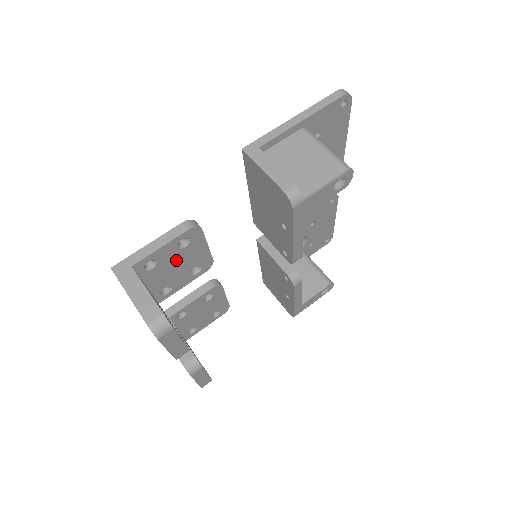
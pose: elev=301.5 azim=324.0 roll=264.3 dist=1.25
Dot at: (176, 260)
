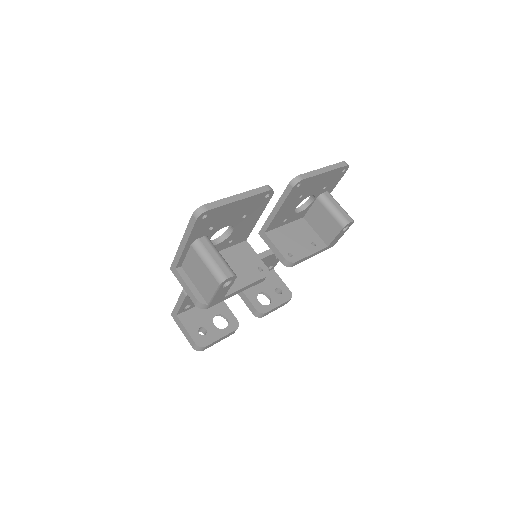
Dot at: occluded
